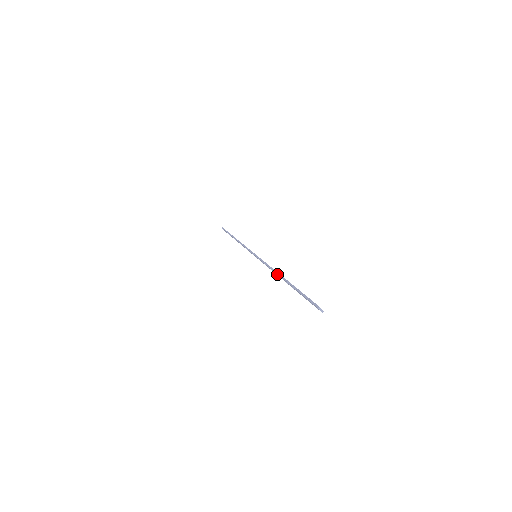
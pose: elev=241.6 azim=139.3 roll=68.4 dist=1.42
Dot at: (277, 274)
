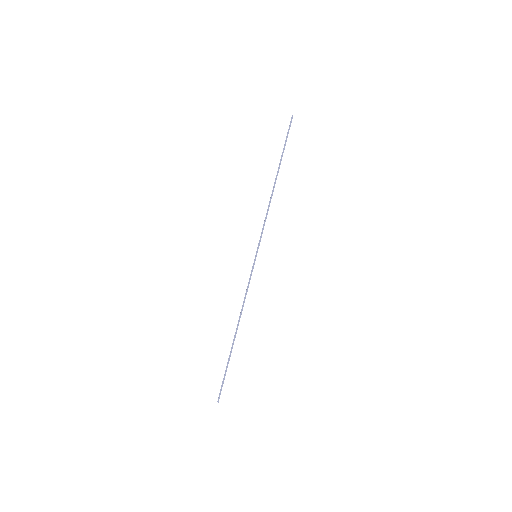
Dot at: (238, 323)
